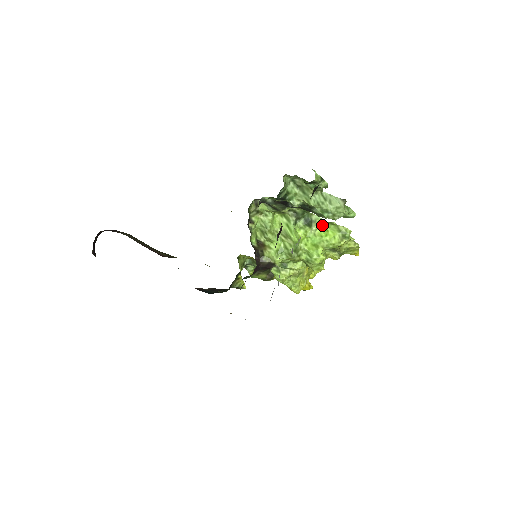
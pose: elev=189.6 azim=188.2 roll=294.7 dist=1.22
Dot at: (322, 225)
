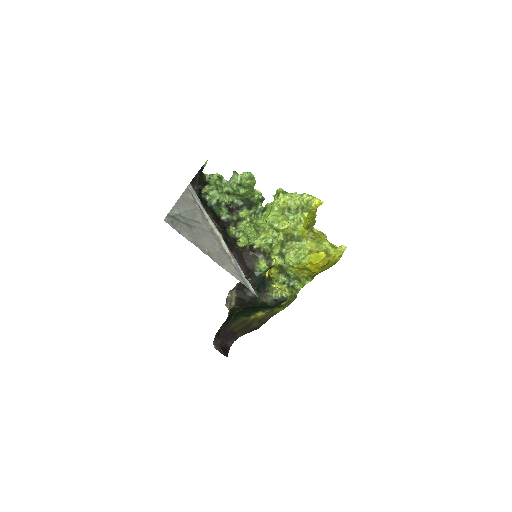
Dot at: occluded
